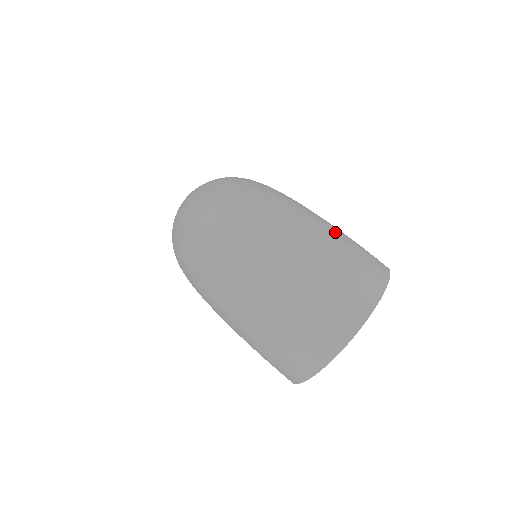
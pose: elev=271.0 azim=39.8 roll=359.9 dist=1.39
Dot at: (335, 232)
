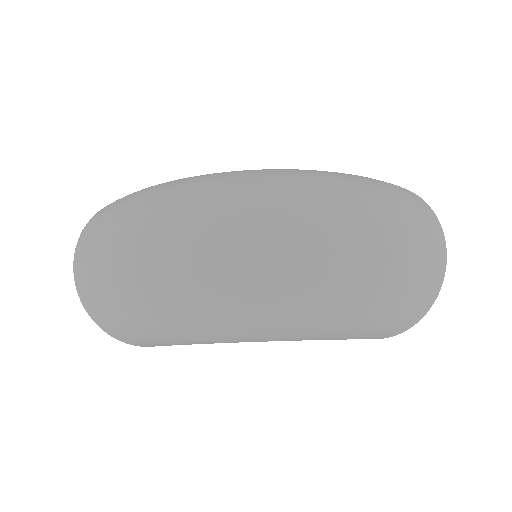
Dot at: (346, 174)
